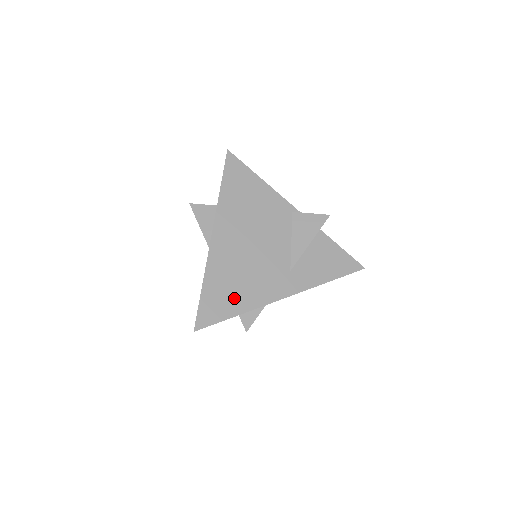
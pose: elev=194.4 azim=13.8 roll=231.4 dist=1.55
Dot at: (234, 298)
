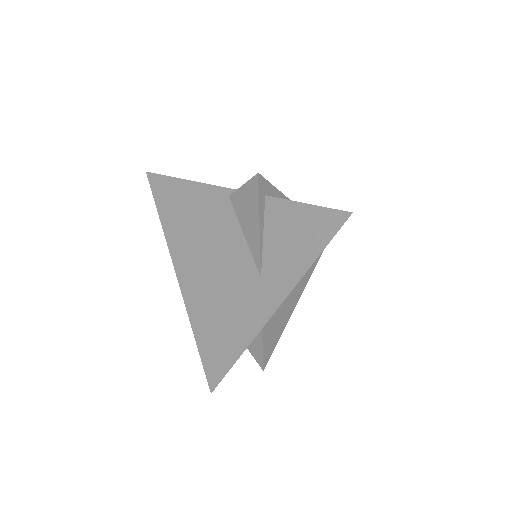
Dot at: (225, 342)
